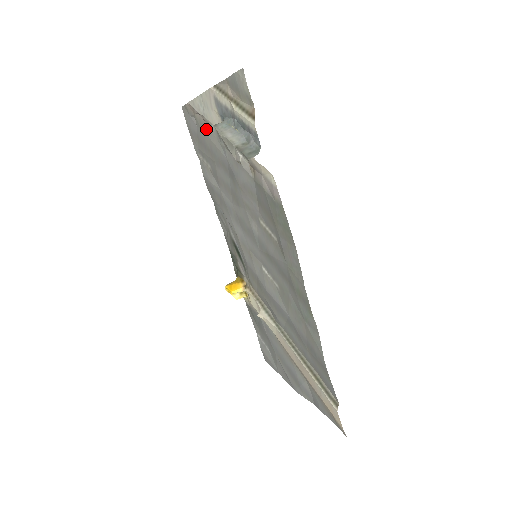
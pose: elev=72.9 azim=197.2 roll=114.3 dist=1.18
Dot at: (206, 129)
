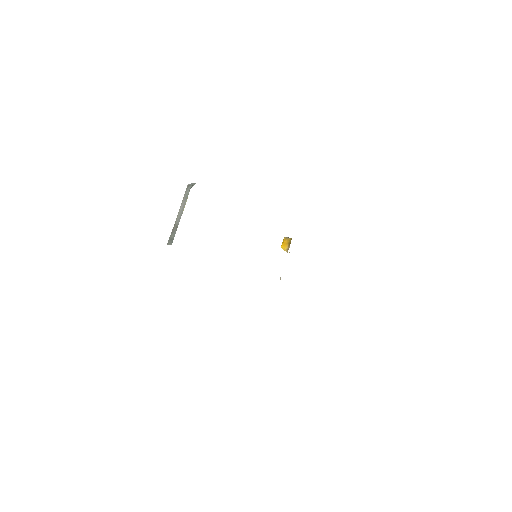
Dot at: occluded
